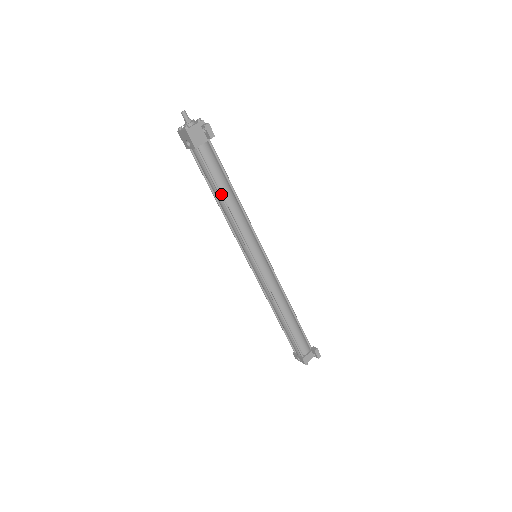
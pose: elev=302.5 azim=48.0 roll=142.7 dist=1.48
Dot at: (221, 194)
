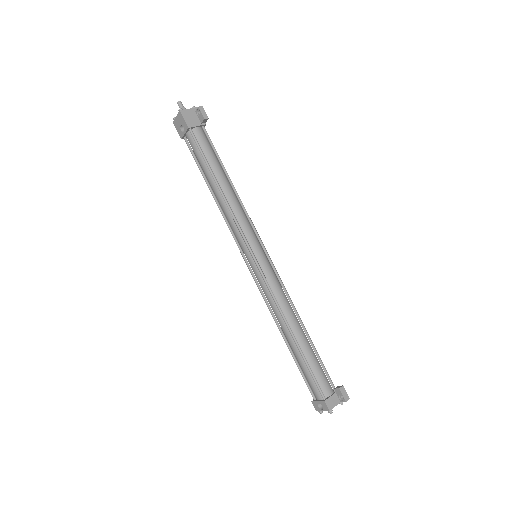
Dot at: (215, 177)
